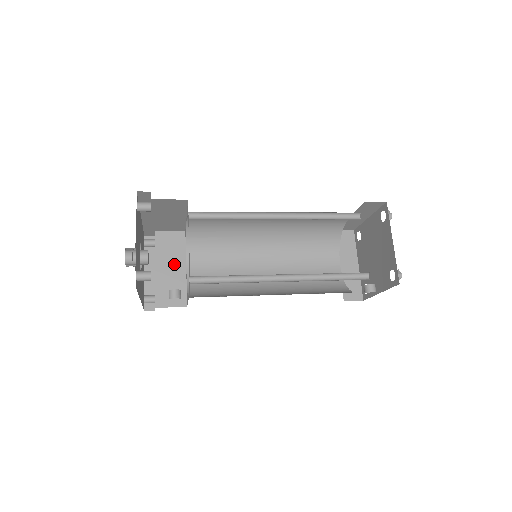
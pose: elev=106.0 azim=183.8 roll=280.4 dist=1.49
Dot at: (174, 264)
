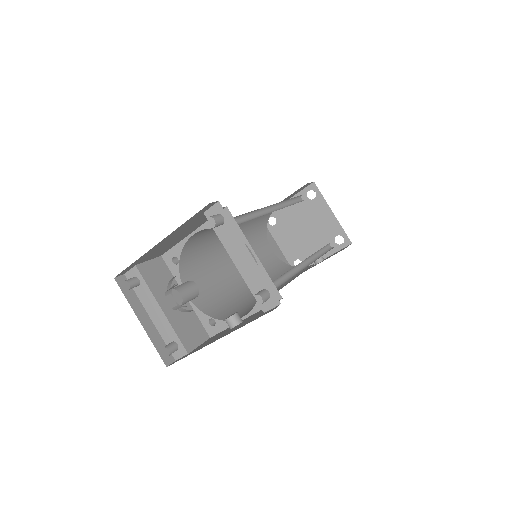
Dot at: (174, 297)
